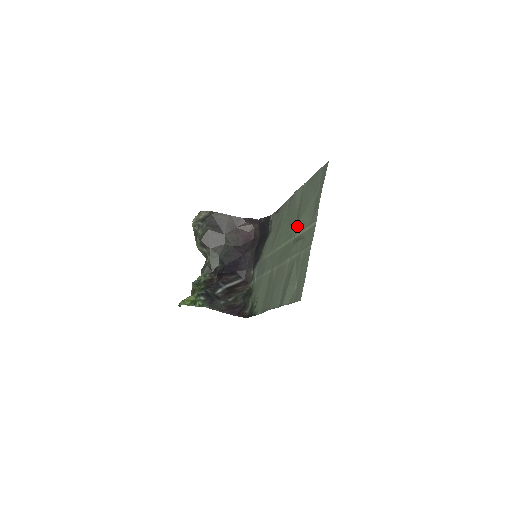
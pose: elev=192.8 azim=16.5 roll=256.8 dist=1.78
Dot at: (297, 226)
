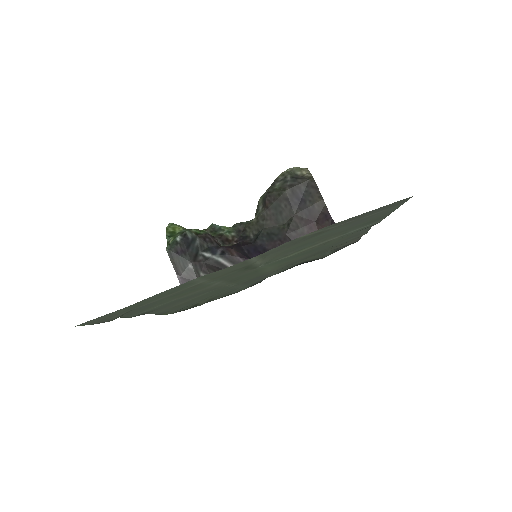
Dot at: (279, 254)
